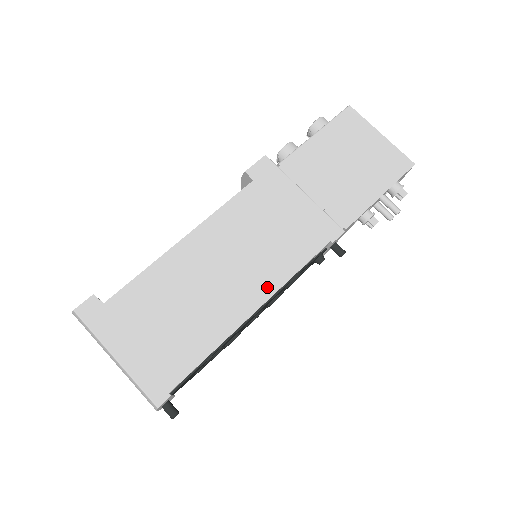
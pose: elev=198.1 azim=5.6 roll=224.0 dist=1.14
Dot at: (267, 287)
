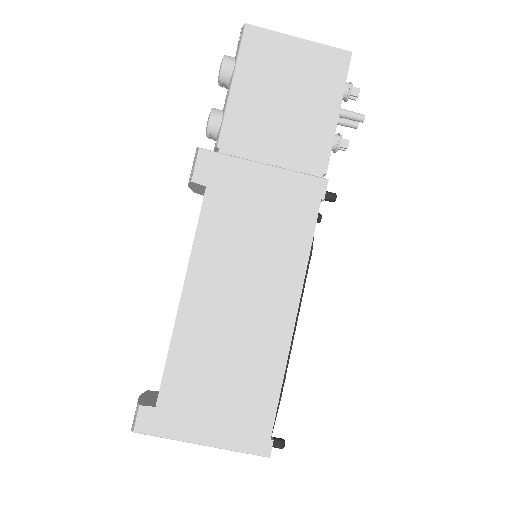
Dot at: (291, 287)
